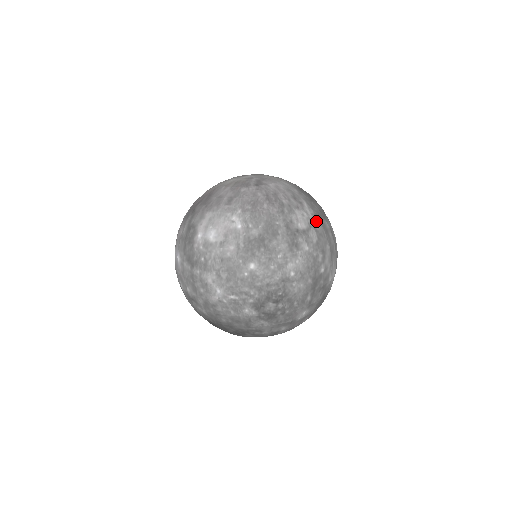
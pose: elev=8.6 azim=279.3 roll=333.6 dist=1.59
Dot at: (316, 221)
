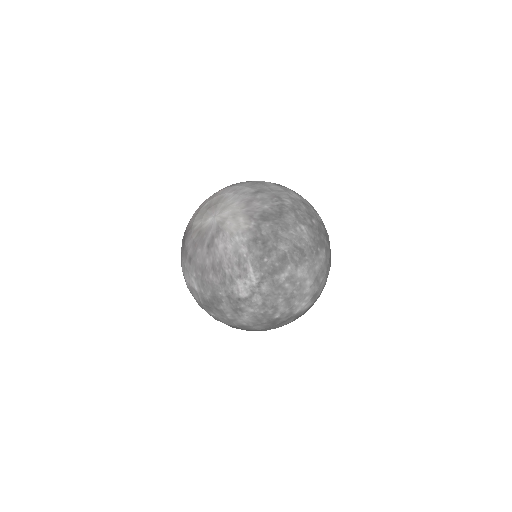
Dot at: (262, 284)
